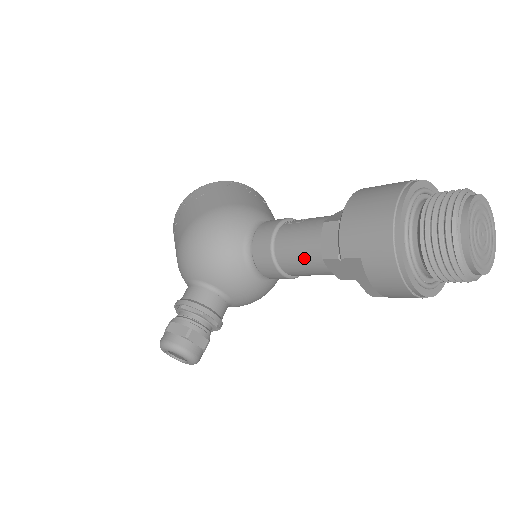
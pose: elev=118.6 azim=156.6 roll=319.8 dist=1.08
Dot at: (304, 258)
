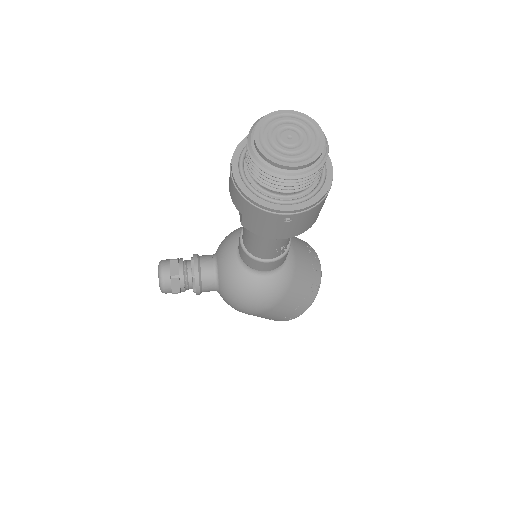
Dot at: occluded
